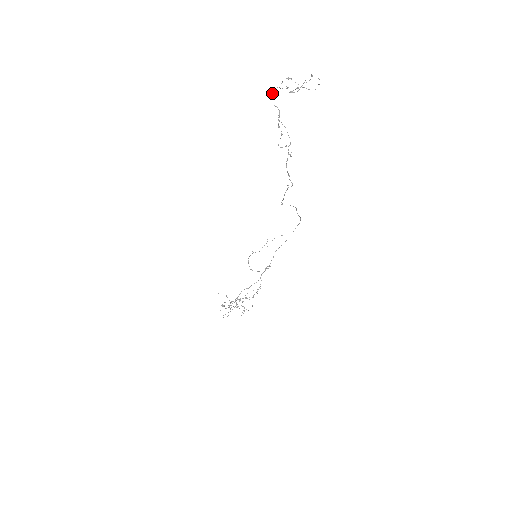
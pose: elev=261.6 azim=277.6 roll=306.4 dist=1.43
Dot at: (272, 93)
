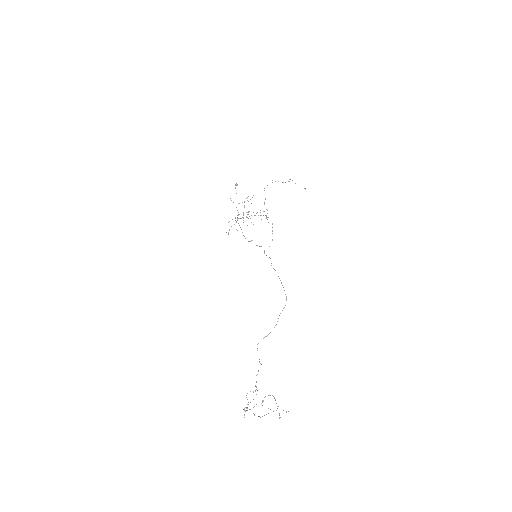
Dot at: occluded
